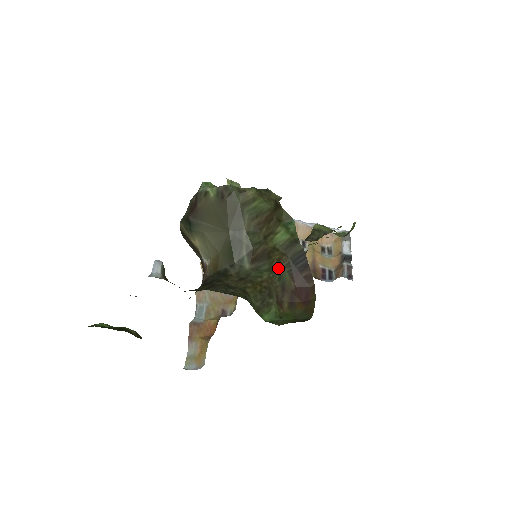
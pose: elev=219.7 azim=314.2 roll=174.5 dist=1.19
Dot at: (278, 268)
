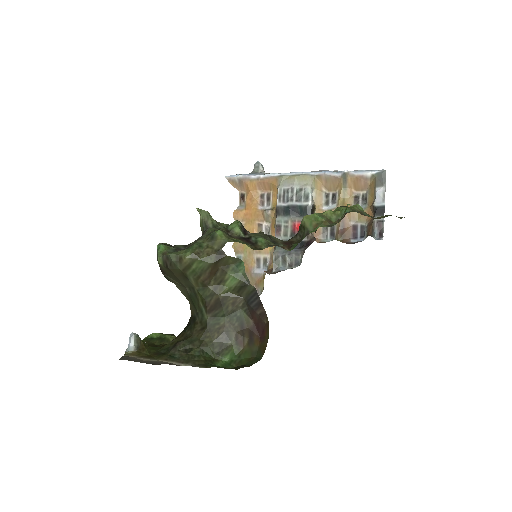
Dot at: (234, 310)
